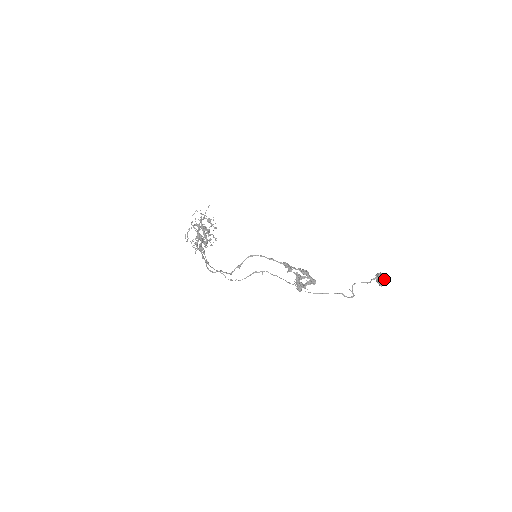
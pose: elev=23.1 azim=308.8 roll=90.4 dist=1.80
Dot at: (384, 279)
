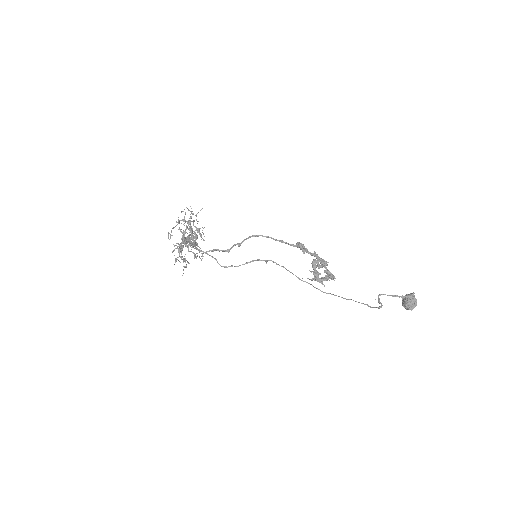
Dot at: (414, 299)
